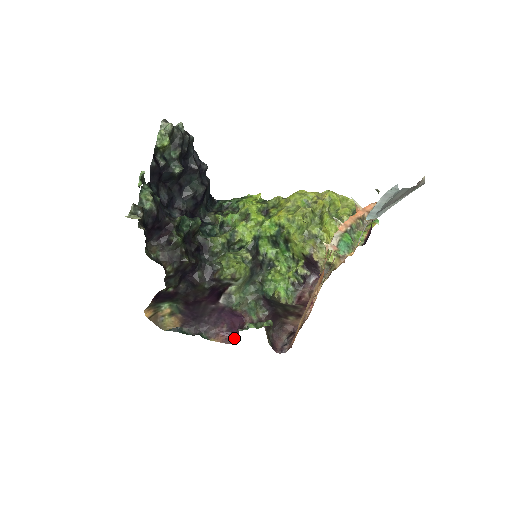
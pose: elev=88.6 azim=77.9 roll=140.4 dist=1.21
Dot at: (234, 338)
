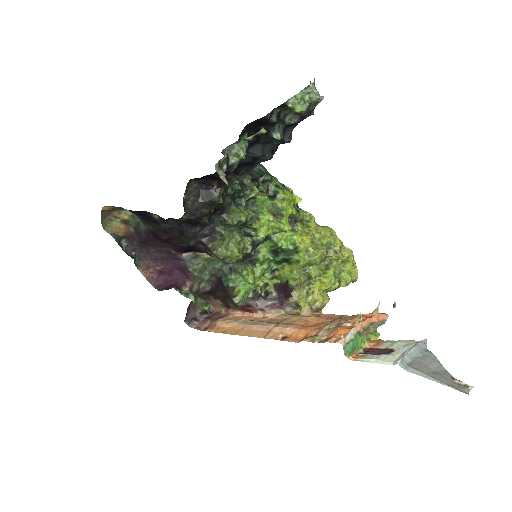
Dot at: (160, 283)
